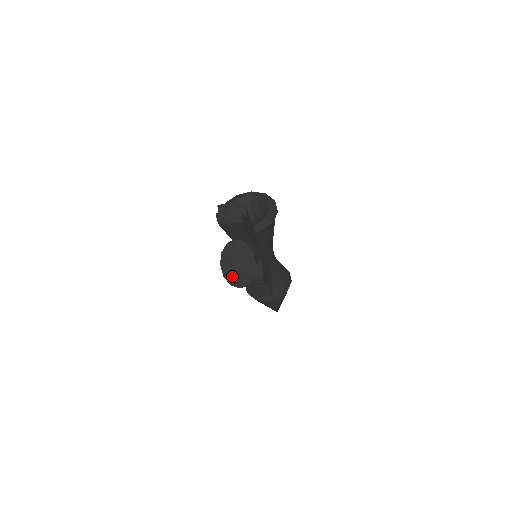
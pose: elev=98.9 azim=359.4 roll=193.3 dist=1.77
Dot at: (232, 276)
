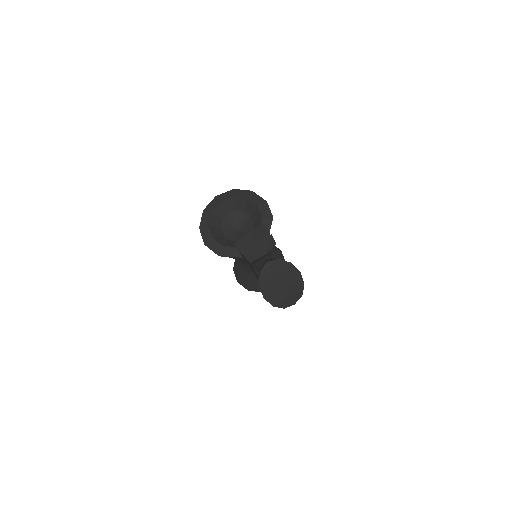
Dot at: (282, 300)
